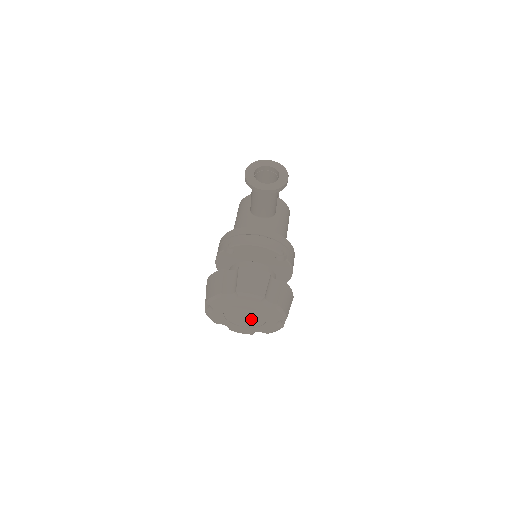
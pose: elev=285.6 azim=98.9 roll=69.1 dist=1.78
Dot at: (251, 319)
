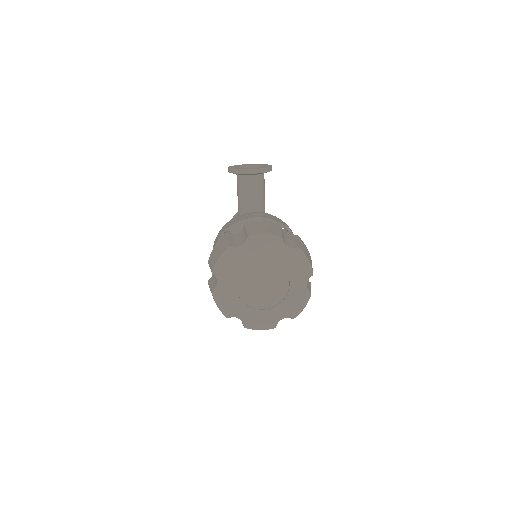
Dot at: (271, 288)
